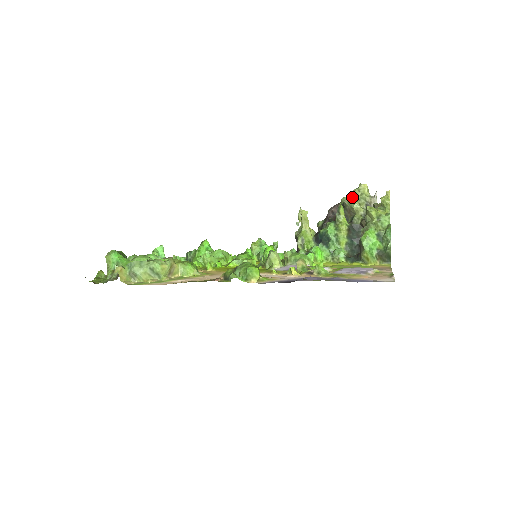
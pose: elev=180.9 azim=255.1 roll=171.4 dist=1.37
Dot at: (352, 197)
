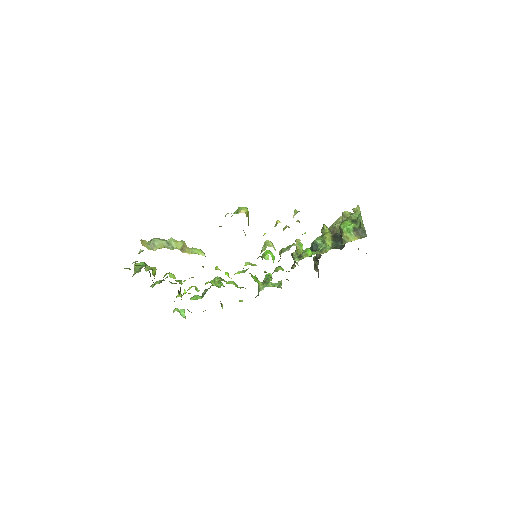
Dot at: (334, 223)
